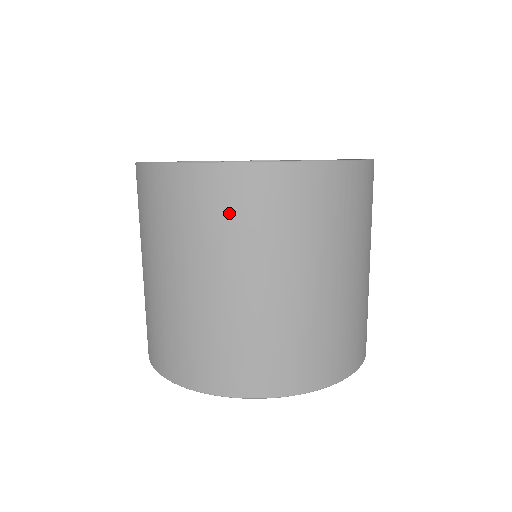
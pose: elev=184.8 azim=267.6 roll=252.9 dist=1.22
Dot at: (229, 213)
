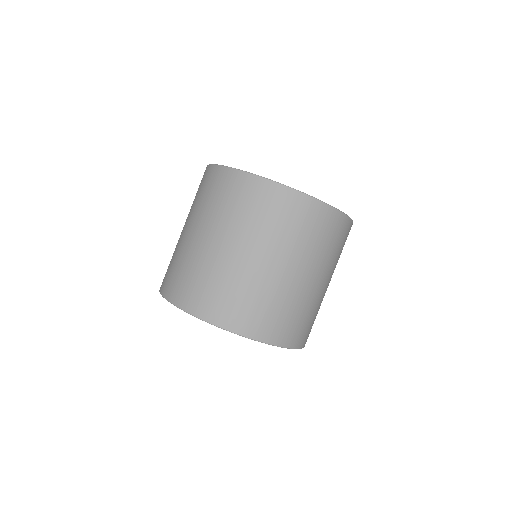
Dot at: (279, 216)
